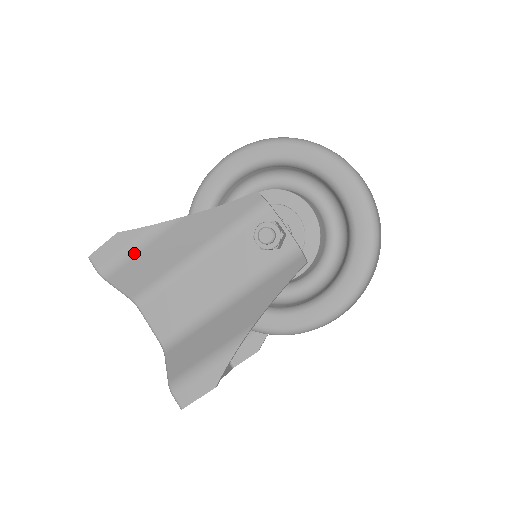
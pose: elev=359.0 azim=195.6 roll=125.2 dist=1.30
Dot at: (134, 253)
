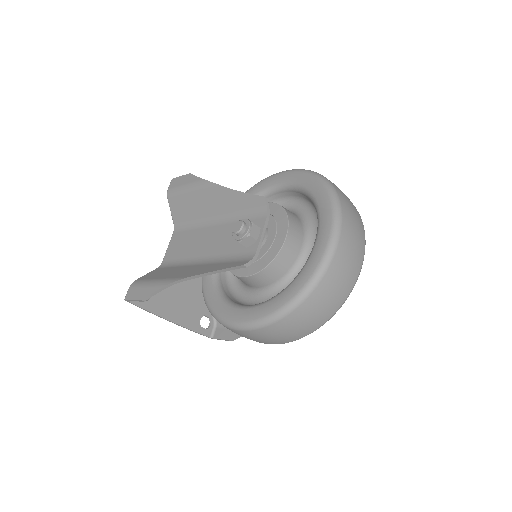
Dot at: (186, 191)
